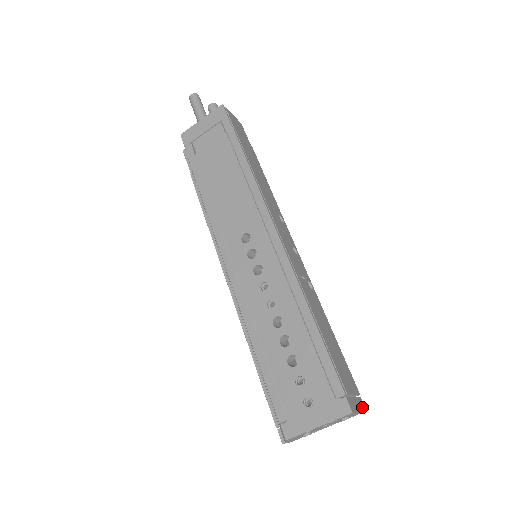
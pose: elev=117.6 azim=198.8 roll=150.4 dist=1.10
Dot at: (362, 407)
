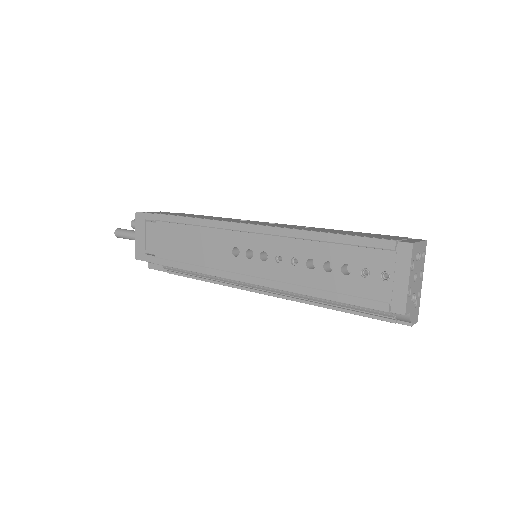
Dot at: (420, 240)
